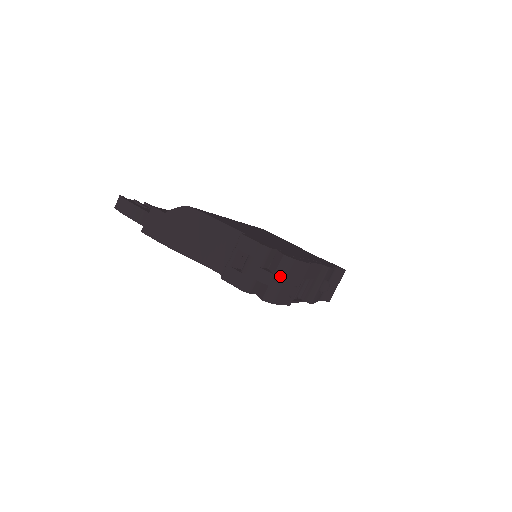
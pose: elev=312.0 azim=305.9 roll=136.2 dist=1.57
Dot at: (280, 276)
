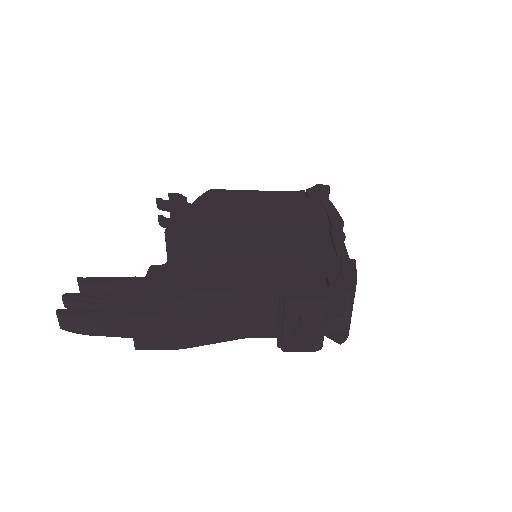
Dot at: (349, 312)
